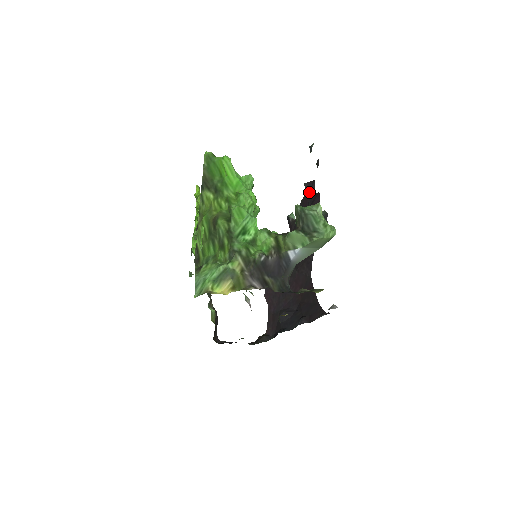
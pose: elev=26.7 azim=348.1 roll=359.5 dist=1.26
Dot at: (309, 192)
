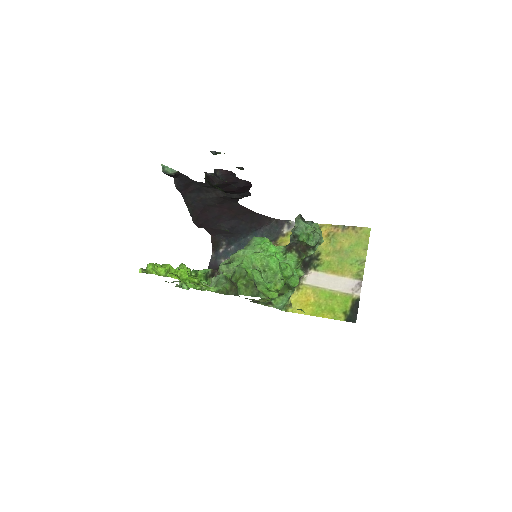
Dot at: (230, 180)
